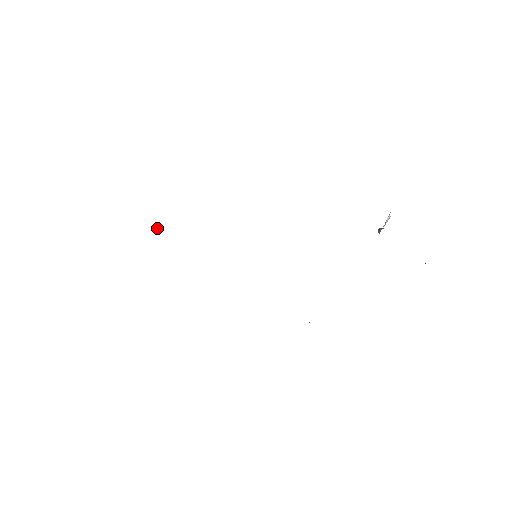
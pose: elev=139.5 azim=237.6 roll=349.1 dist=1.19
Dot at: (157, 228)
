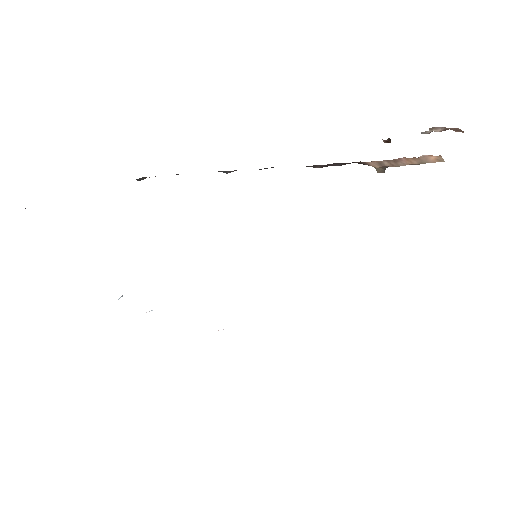
Dot at: (121, 296)
